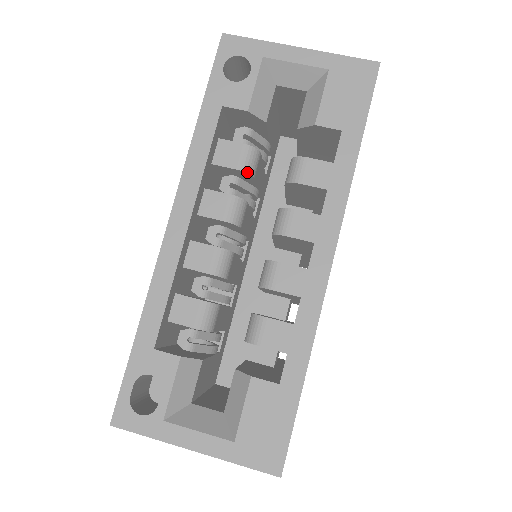
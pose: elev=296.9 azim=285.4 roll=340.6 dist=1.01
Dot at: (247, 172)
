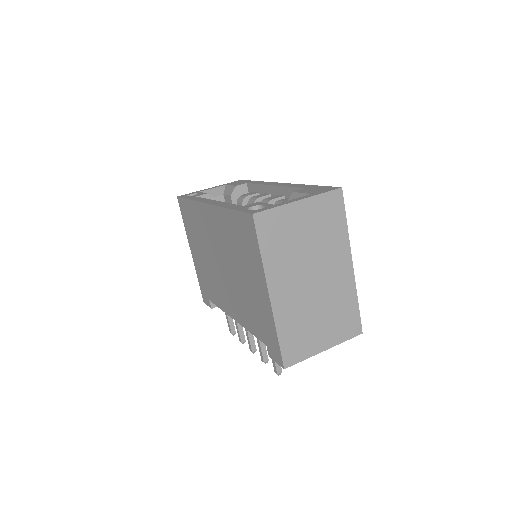
Dot at: occluded
